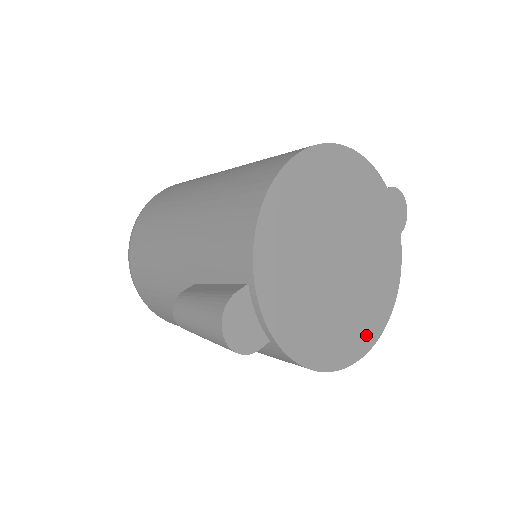
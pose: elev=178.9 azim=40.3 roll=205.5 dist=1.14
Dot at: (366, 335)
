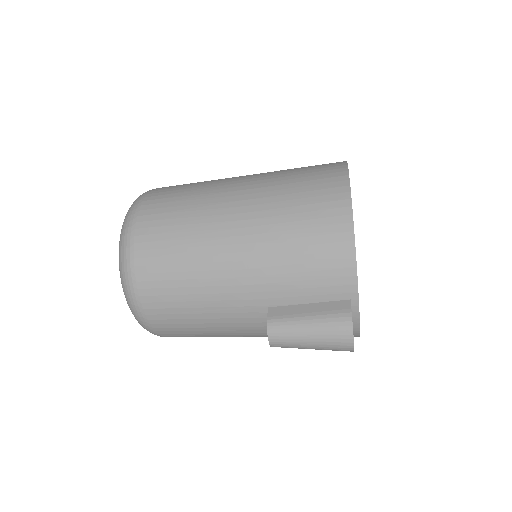
Dot at: occluded
